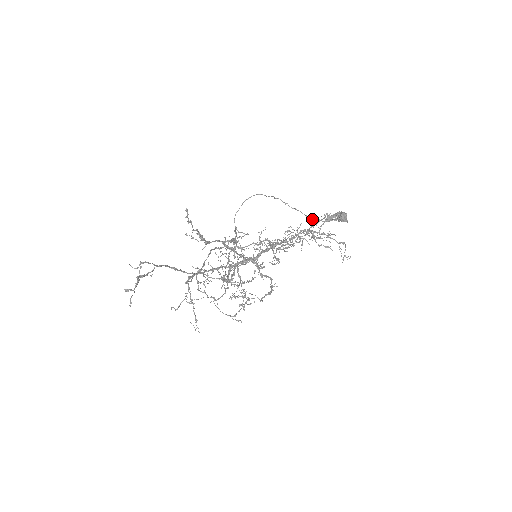
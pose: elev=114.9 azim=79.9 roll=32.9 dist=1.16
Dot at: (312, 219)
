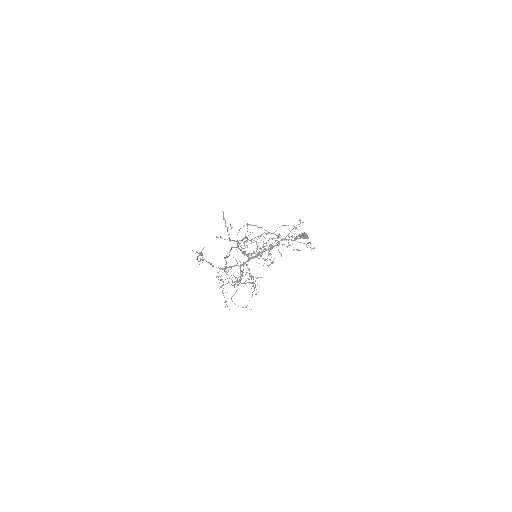
Dot at: occluded
